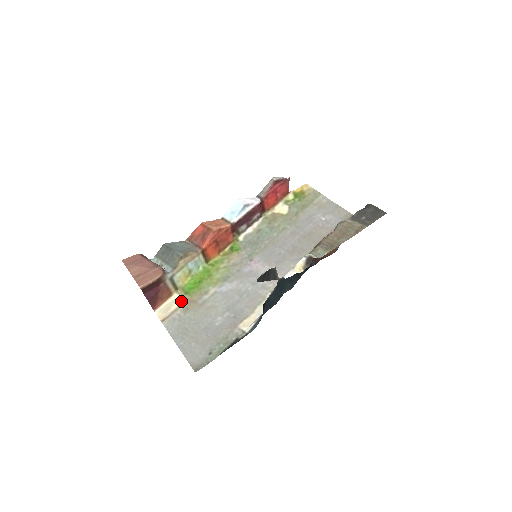
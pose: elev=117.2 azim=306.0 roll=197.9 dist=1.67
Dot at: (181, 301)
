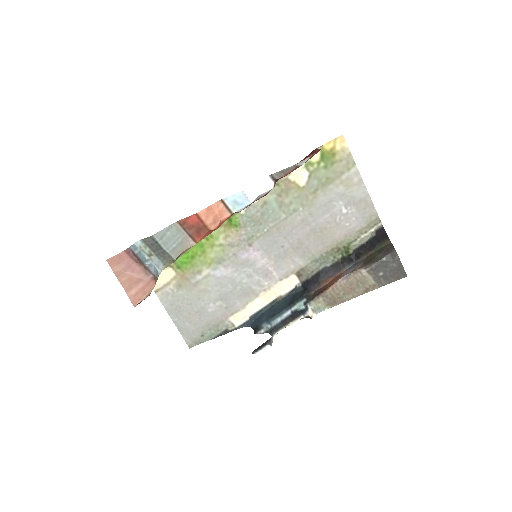
Dot at: (173, 275)
